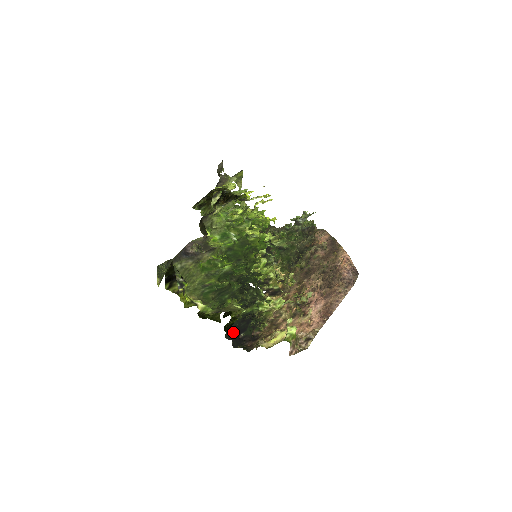
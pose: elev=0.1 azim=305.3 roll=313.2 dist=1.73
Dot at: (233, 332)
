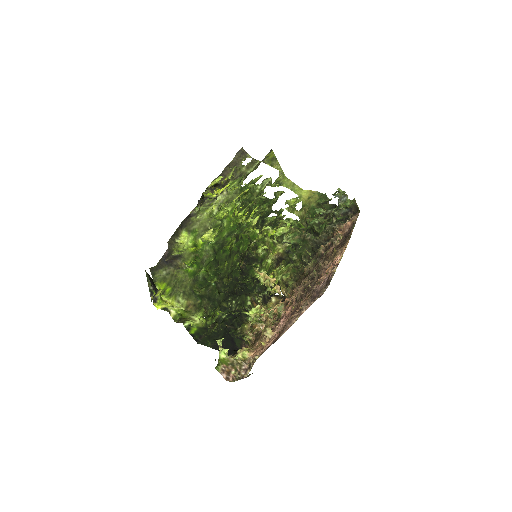
Dot at: occluded
